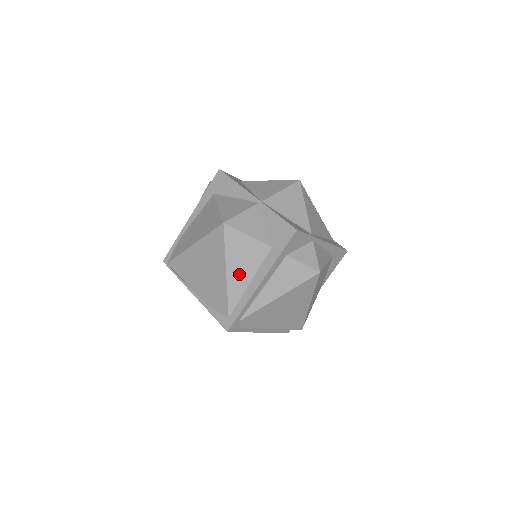
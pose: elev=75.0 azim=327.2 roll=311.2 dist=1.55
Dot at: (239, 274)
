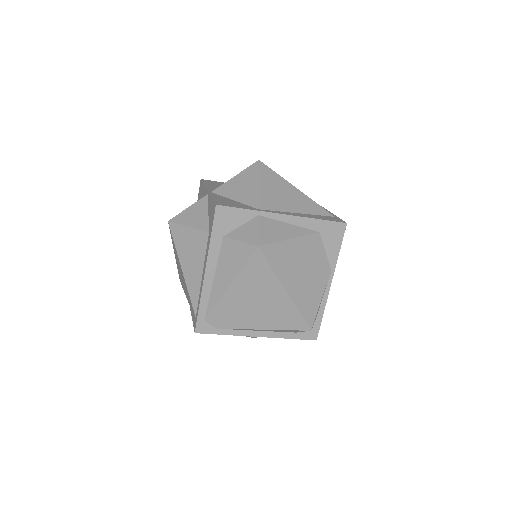
Dot at: (192, 269)
